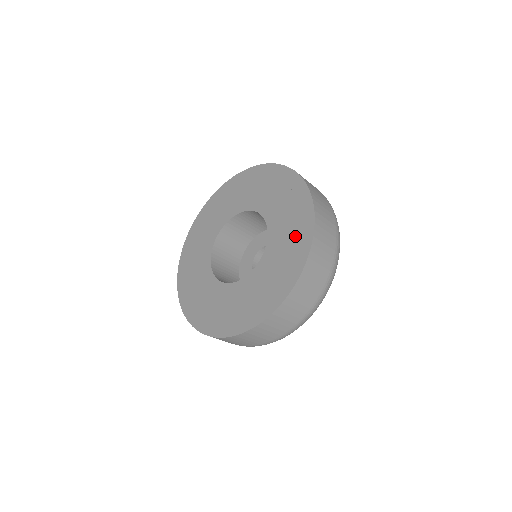
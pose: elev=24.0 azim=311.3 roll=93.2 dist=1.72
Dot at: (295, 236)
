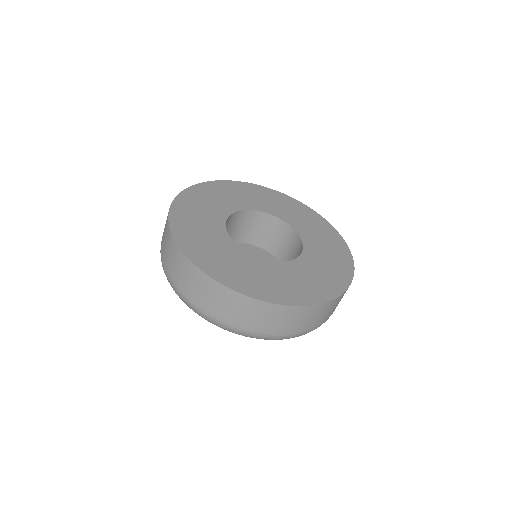
Dot at: (336, 259)
